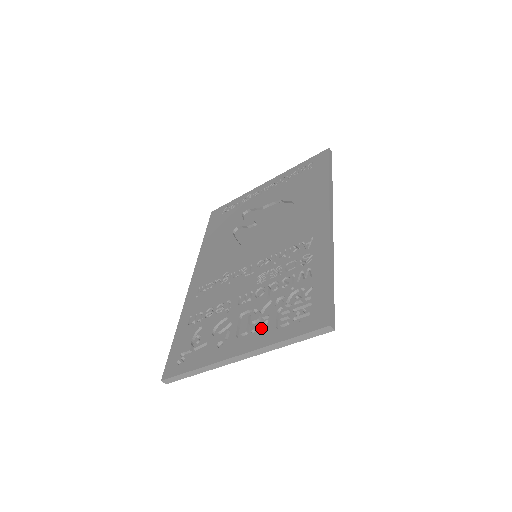
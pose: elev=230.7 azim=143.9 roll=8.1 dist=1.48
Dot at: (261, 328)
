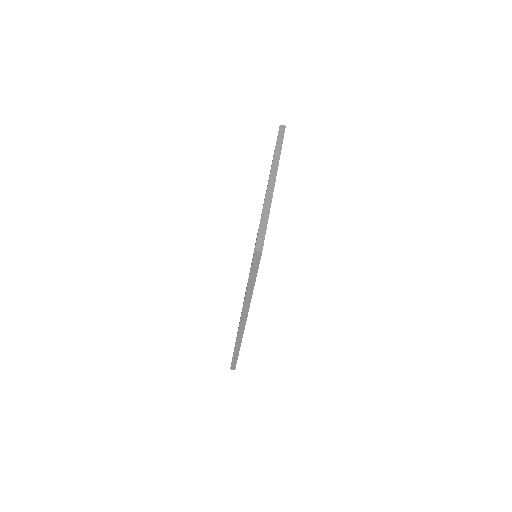
Dot at: occluded
